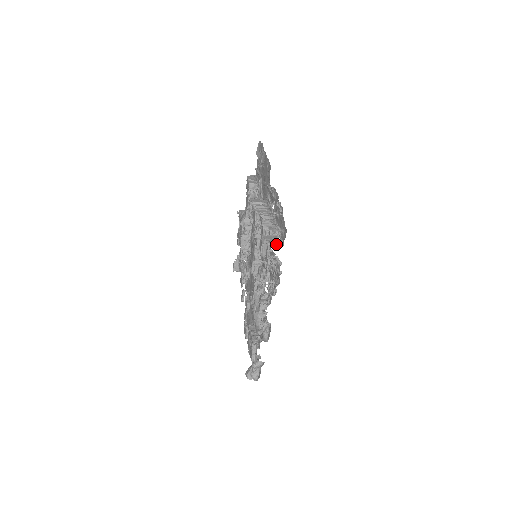
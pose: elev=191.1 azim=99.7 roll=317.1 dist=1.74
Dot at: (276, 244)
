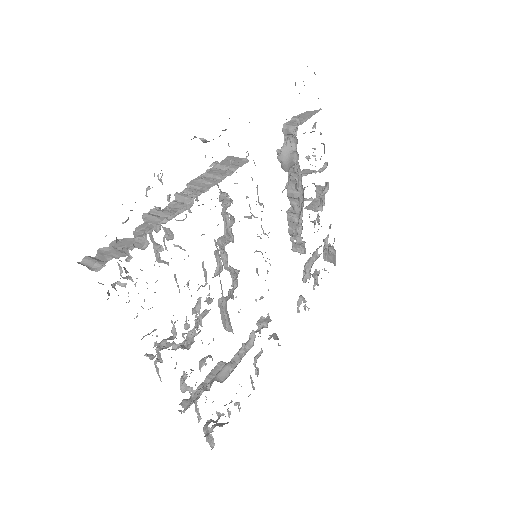
Dot at: (92, 263)
